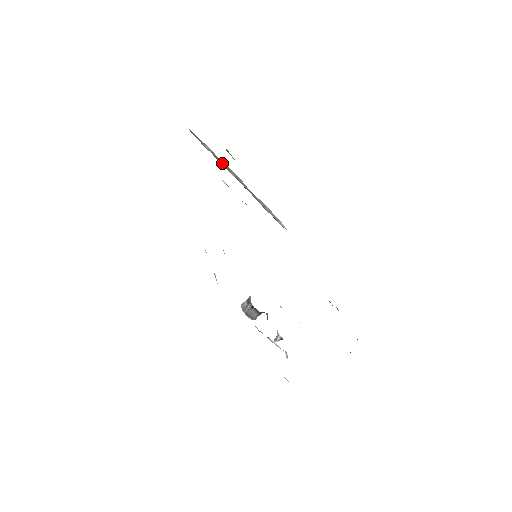
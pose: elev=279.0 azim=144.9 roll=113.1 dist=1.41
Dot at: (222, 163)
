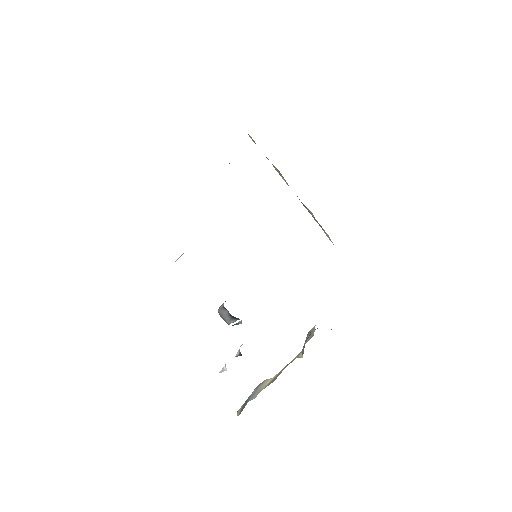
Dot at: occluded
